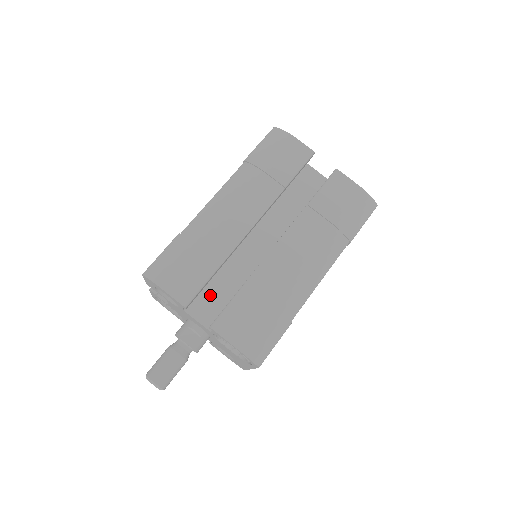
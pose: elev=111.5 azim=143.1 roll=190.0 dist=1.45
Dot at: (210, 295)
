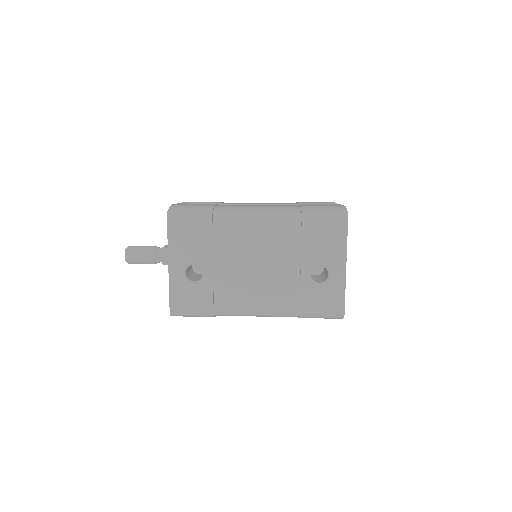
Dot at: occluded
